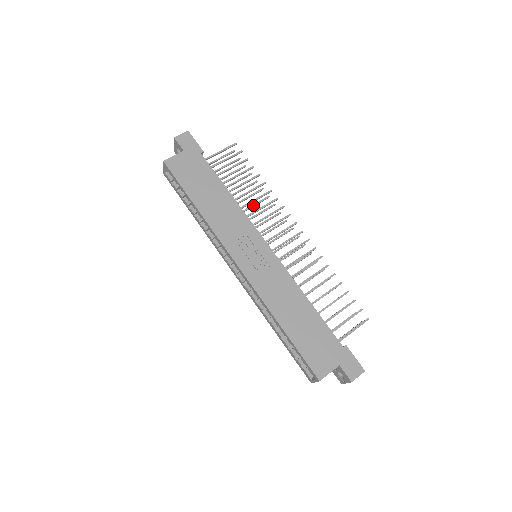
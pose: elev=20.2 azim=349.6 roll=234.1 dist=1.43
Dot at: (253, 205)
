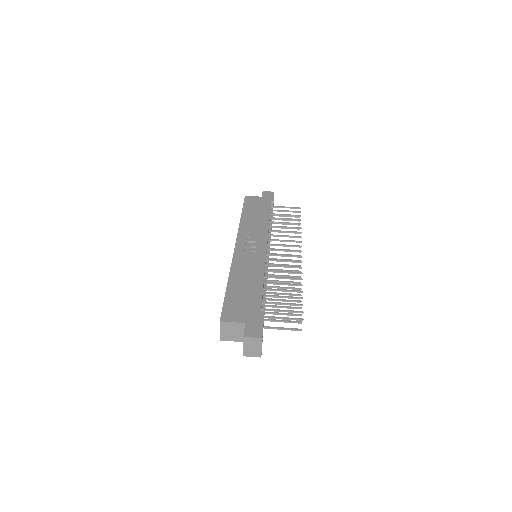
Dot at: occluded
